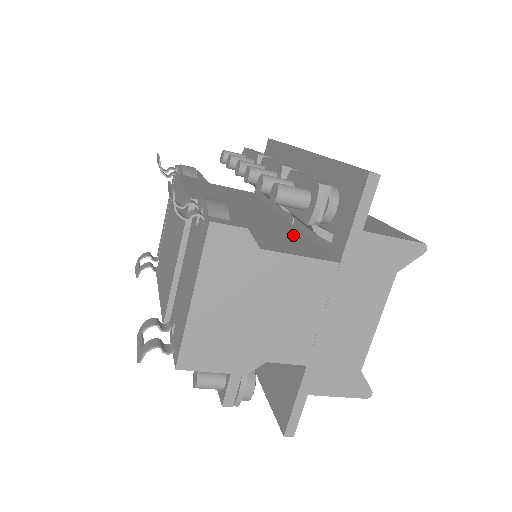
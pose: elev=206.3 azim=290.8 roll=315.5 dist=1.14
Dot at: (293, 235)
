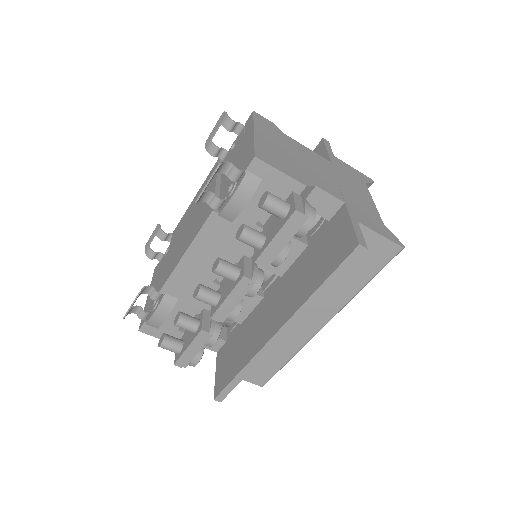
Dot at: occluded
